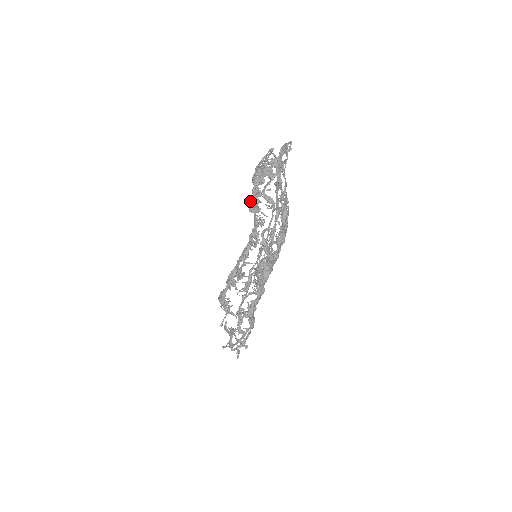
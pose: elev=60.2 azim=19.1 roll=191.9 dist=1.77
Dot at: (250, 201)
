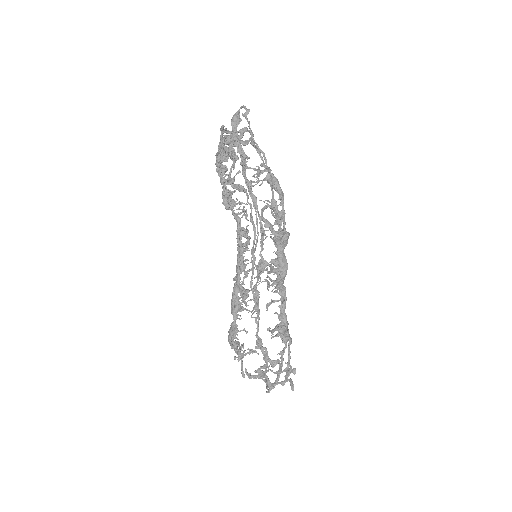
Dot at: (223, 195)
